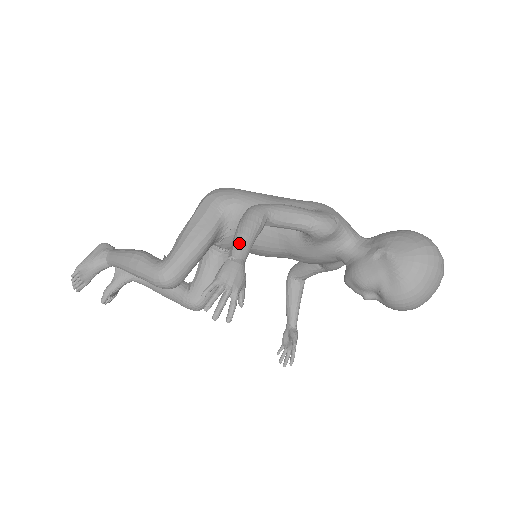
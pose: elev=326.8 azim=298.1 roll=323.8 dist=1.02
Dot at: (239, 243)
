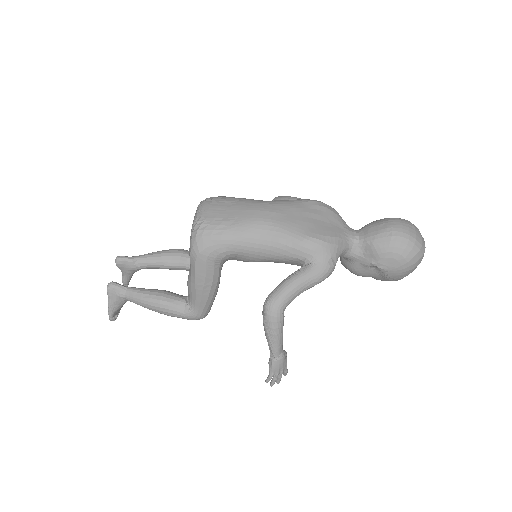
Dot at: (275, 348)
